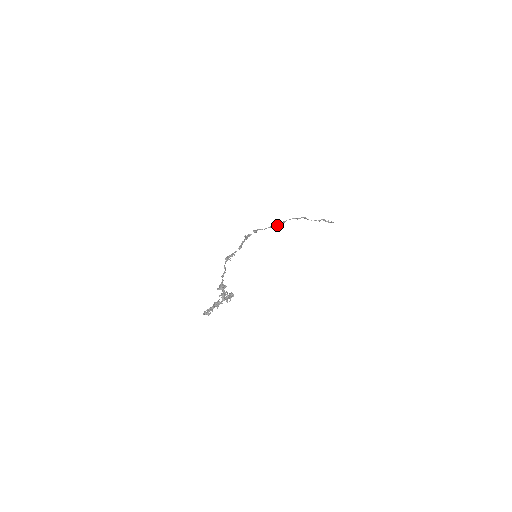
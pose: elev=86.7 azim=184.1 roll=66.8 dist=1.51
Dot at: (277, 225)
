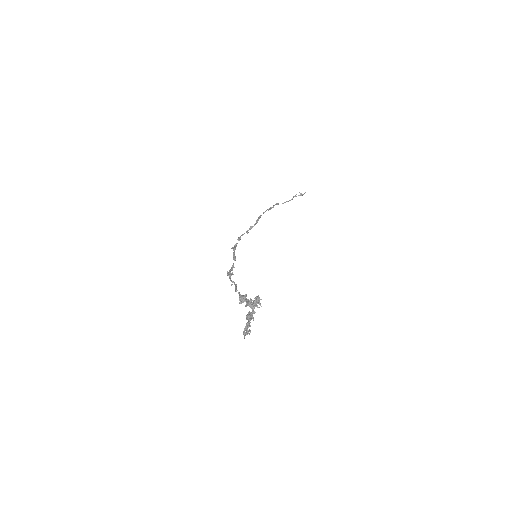
Dot at: (256, 222)
